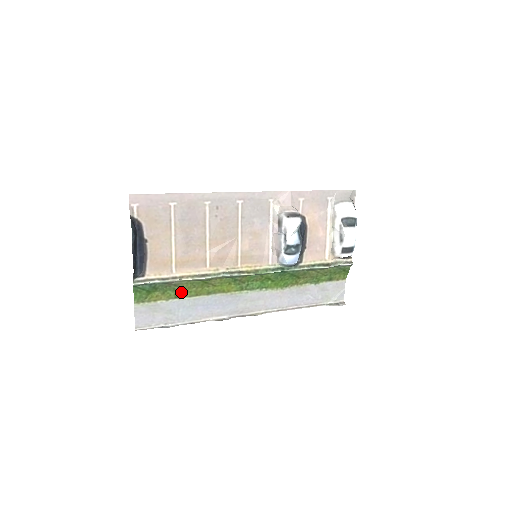
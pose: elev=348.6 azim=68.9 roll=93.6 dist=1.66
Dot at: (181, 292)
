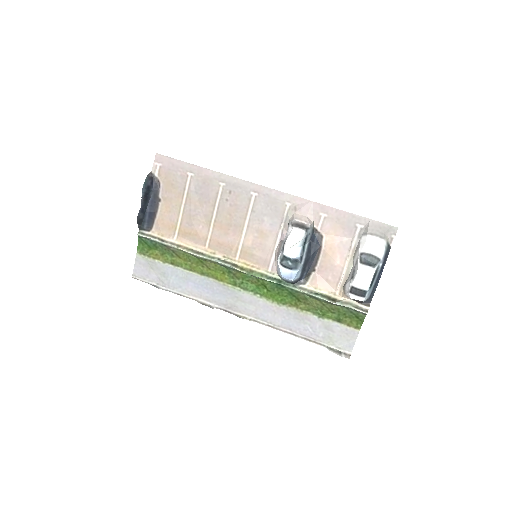
Dot at: (178, 261)
